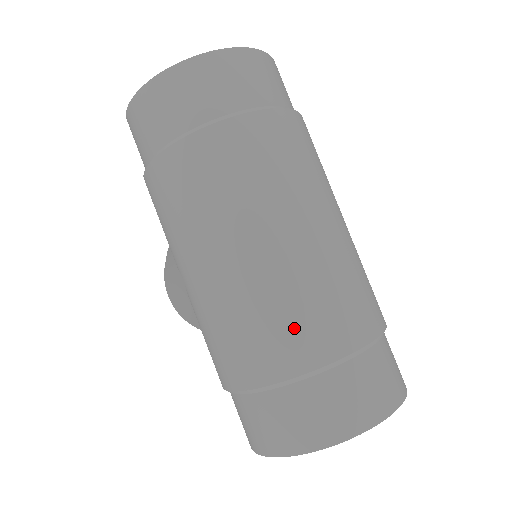
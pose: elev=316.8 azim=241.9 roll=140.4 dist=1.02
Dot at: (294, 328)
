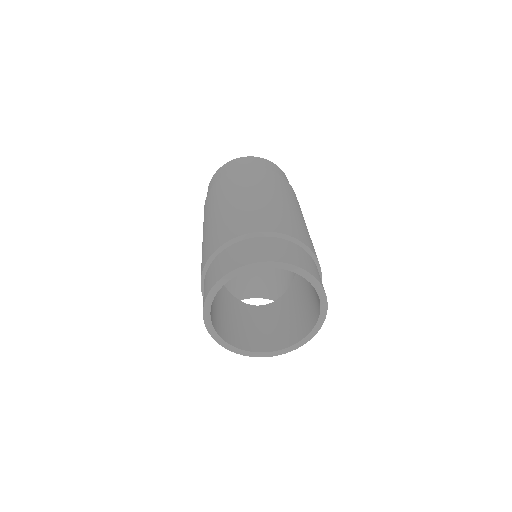
Dot at: (237, 222)
